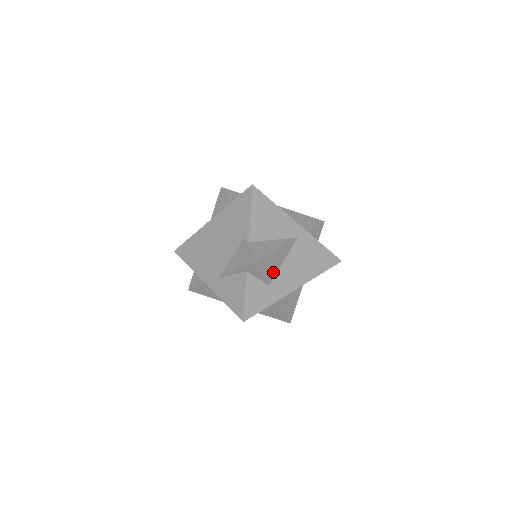
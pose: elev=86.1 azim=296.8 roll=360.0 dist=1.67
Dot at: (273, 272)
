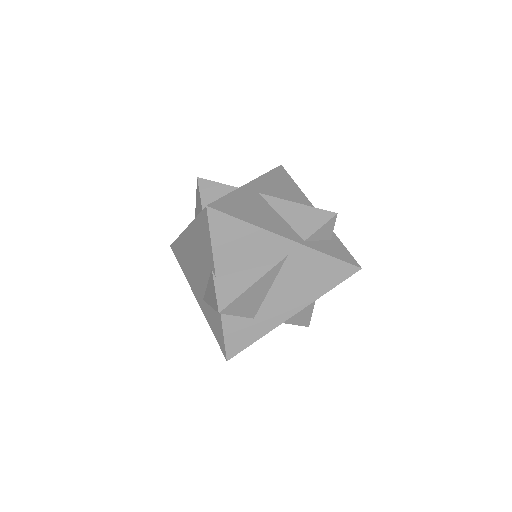
Dot at: (256, 305)
